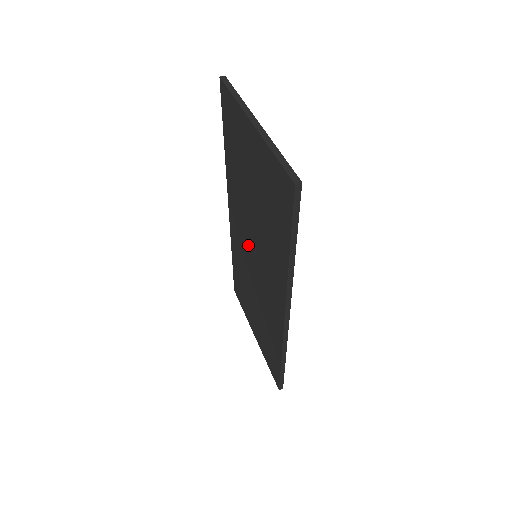
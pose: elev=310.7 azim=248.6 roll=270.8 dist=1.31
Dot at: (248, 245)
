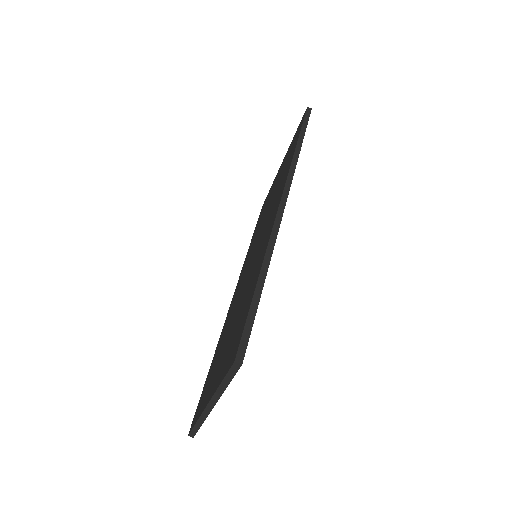
Dot at: (257, 247)
